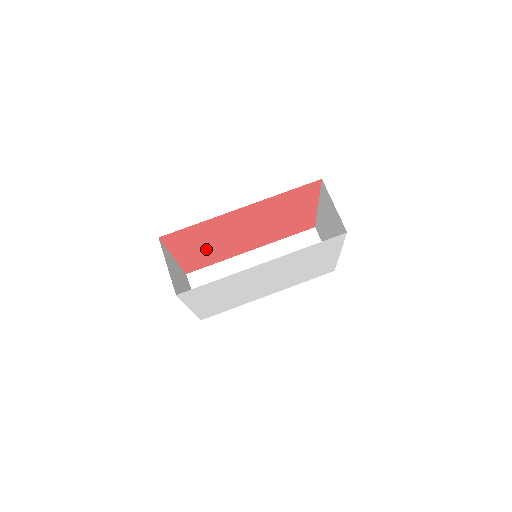
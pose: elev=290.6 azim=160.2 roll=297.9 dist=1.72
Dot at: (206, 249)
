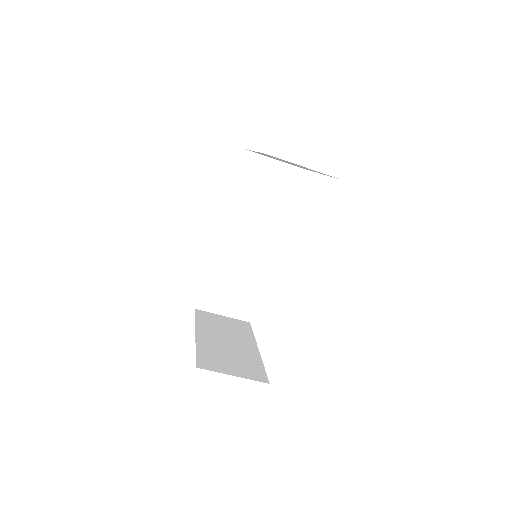
Dot at: occluded
